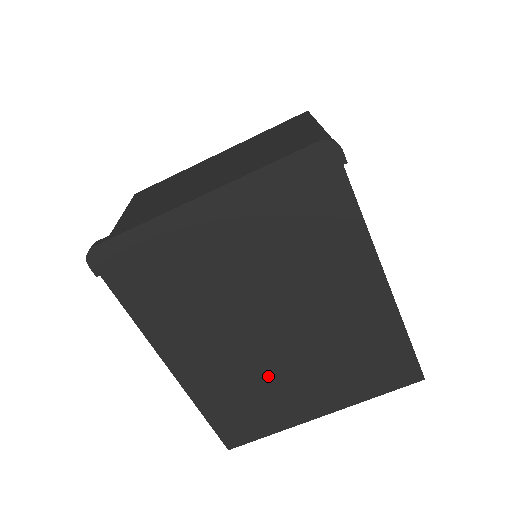
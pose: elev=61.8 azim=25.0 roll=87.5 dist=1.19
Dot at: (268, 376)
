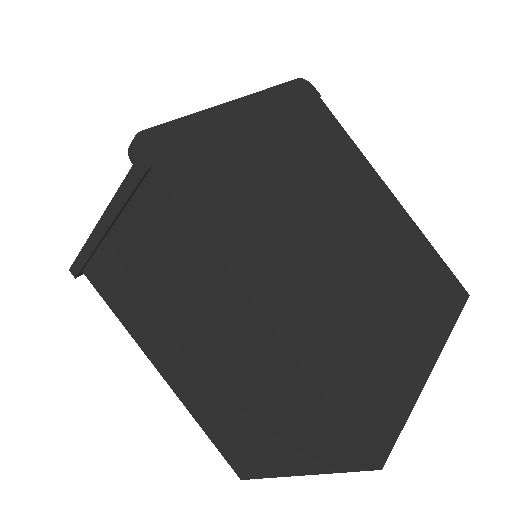
Dot at: (363, 308)
